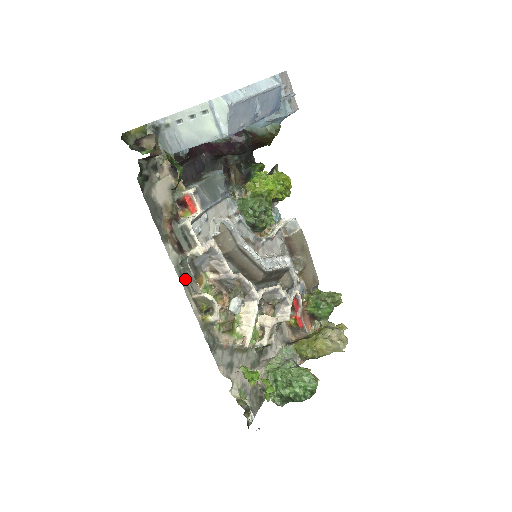
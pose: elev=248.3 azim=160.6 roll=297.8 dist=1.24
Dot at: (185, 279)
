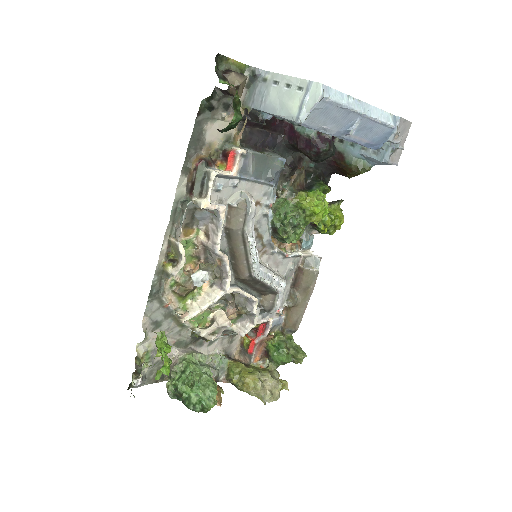
Dot at: (175, 218)
